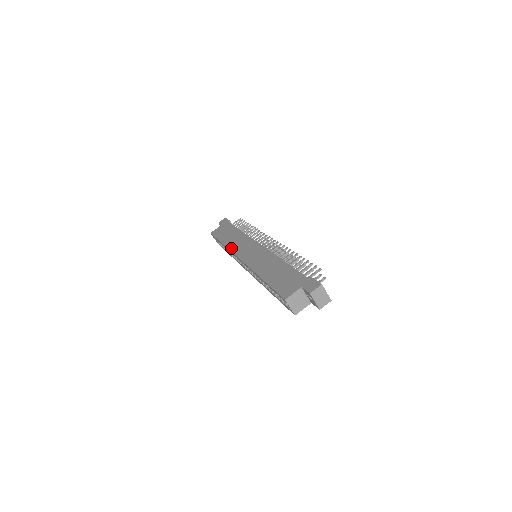
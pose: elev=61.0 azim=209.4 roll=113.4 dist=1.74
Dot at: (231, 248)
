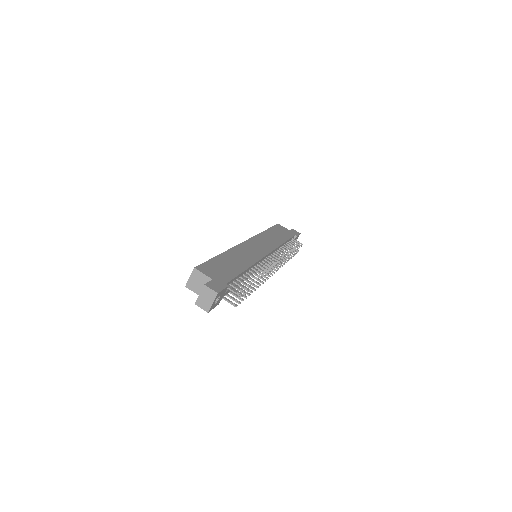
Dot at: (260, 235)
